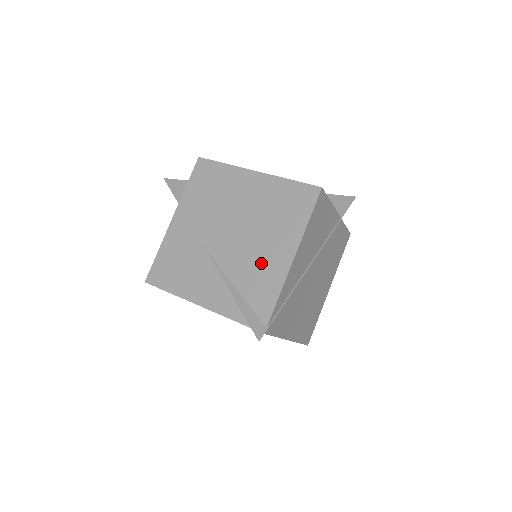
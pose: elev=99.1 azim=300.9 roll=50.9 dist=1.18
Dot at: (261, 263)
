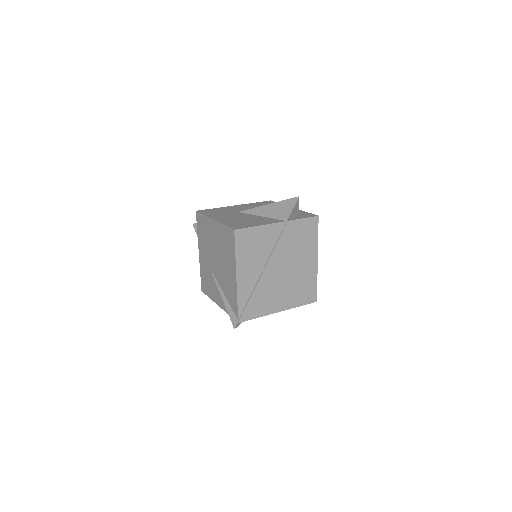
Dot at: (228, 280)
